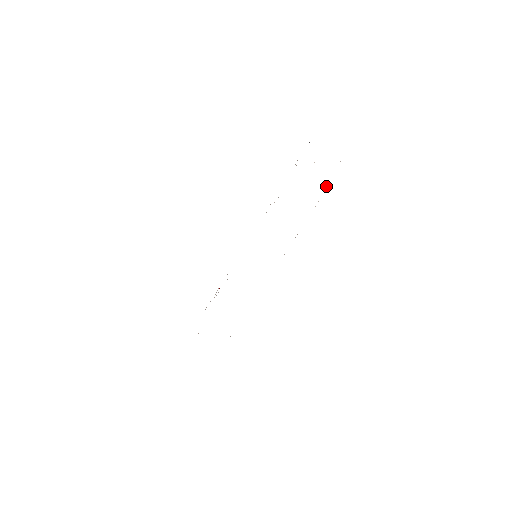
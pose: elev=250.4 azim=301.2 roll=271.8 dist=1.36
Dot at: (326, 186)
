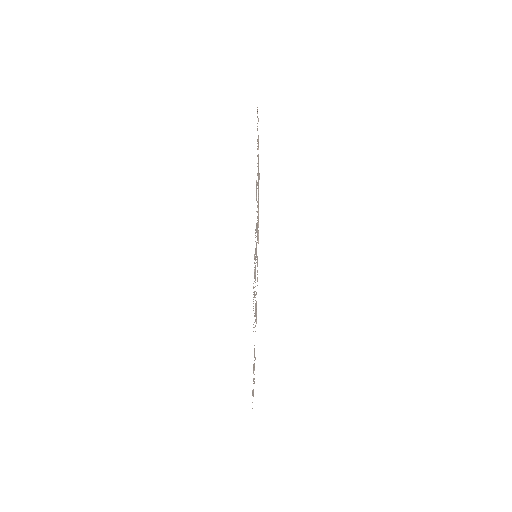
Dot at: (258, 218)
